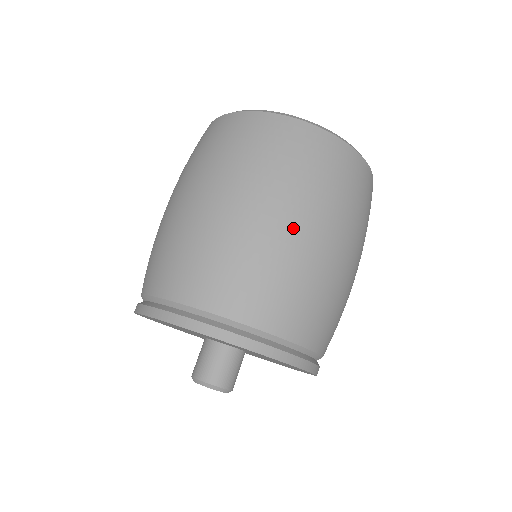
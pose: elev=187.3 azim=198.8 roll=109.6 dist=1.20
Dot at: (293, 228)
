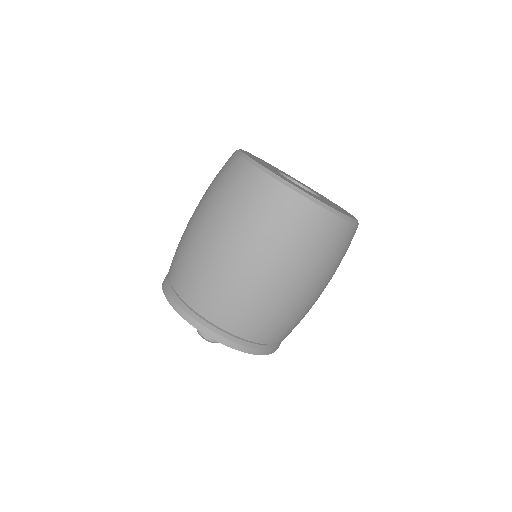
Dot at: (208, 237)
